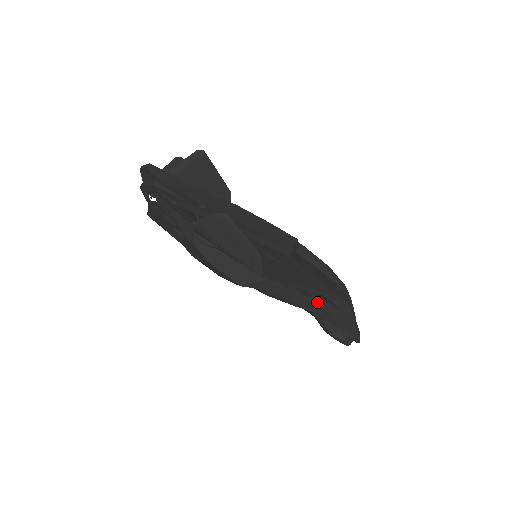
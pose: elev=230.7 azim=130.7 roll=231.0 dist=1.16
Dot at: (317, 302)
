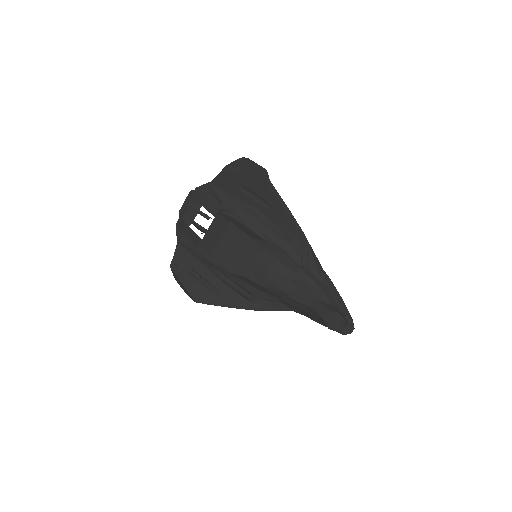
Dot at: (307, 272)
